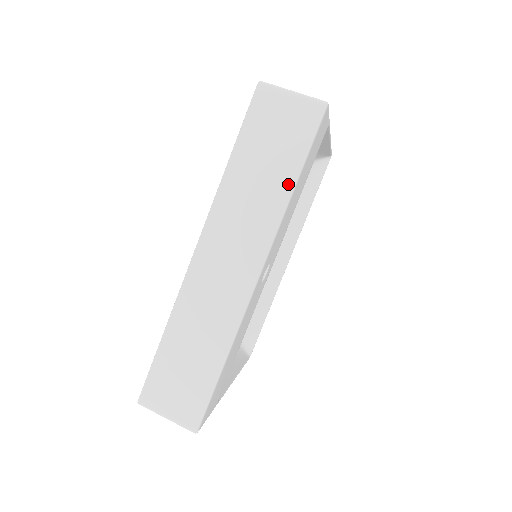
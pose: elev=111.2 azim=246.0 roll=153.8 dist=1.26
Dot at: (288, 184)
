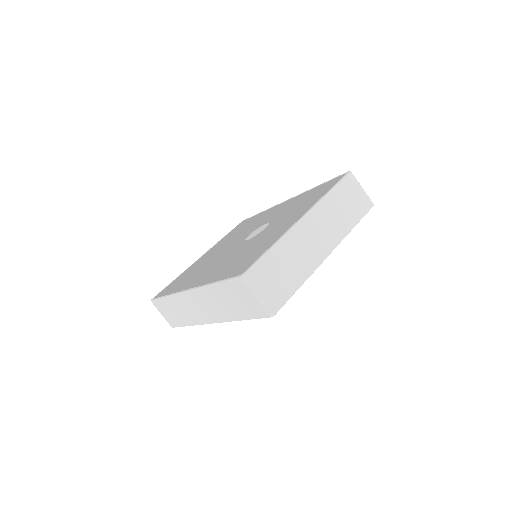
Dot at: (238, 318)
